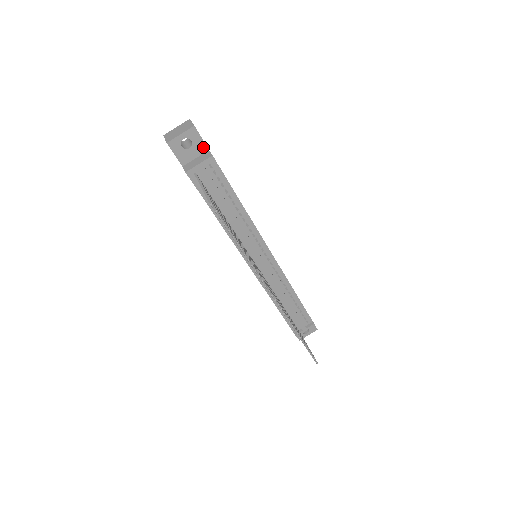
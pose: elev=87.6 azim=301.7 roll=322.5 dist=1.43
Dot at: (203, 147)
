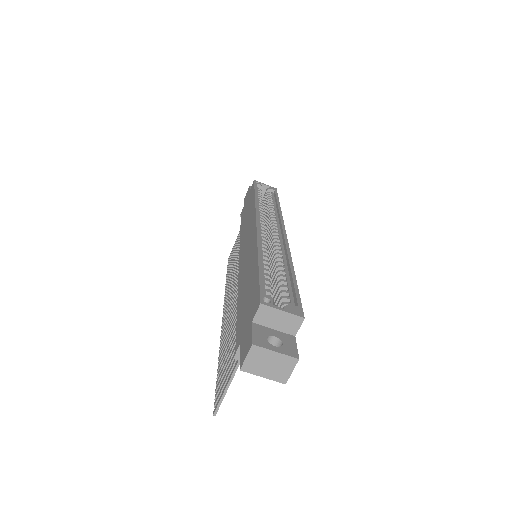
Dot at: occluded
